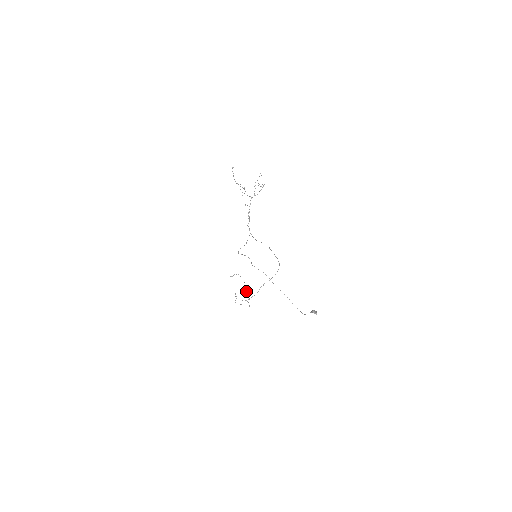
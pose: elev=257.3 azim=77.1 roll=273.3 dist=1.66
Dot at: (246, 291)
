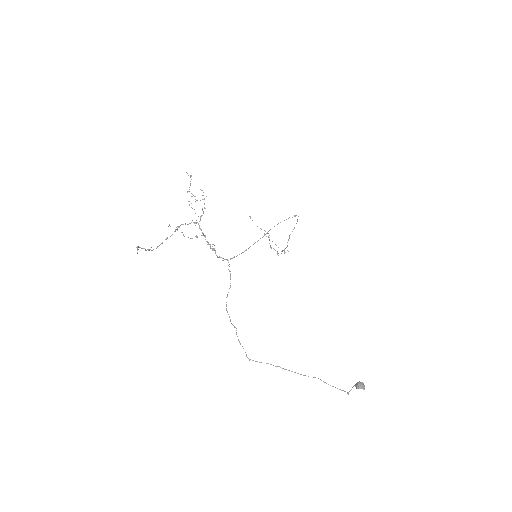
Dot at: occluded
